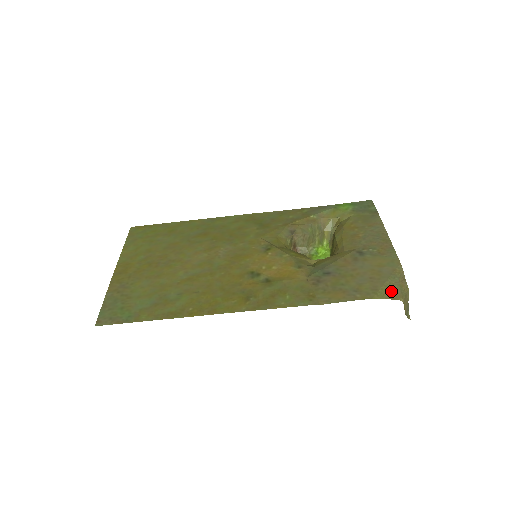
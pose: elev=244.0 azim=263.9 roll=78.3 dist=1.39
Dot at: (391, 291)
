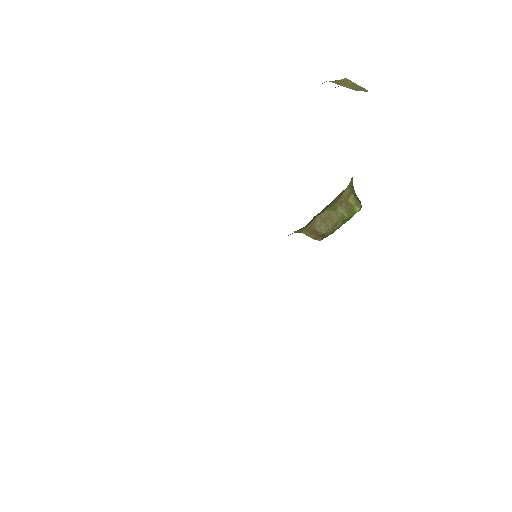
Dot at: occluded
